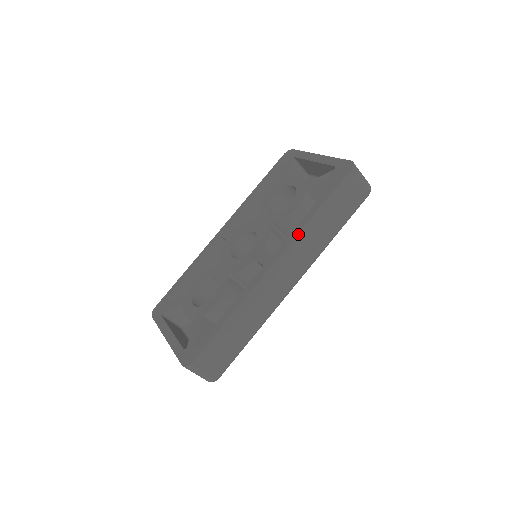
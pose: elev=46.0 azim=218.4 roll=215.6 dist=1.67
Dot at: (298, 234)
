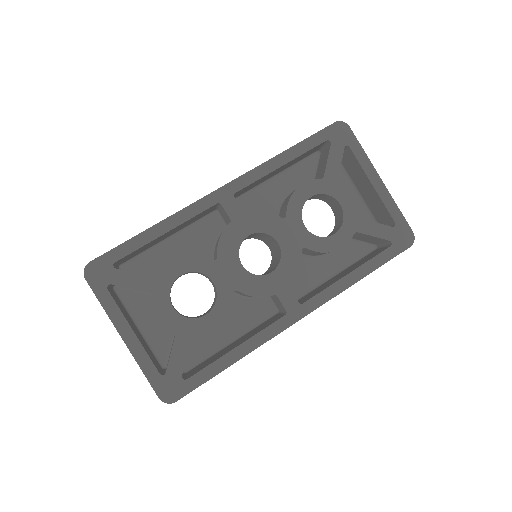
Dot at: occluded
